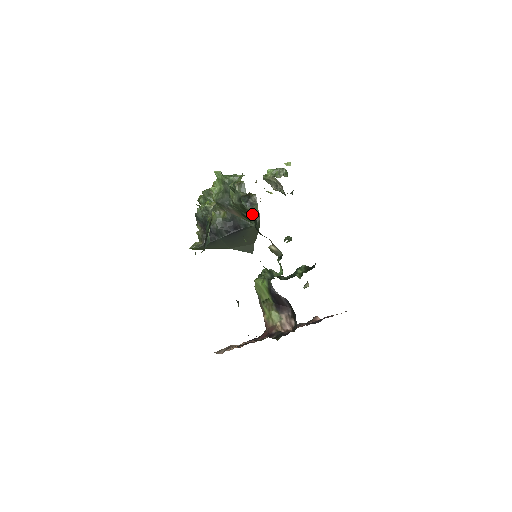
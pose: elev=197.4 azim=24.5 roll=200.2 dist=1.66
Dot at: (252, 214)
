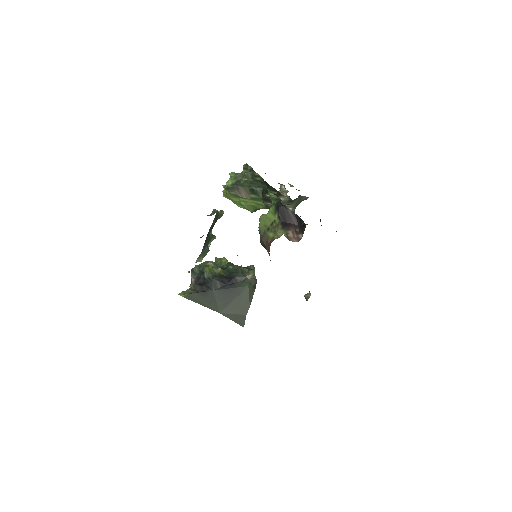
Dot at: (249, 275)
